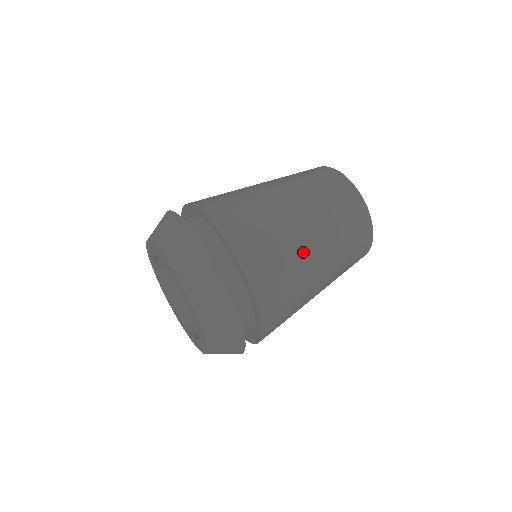
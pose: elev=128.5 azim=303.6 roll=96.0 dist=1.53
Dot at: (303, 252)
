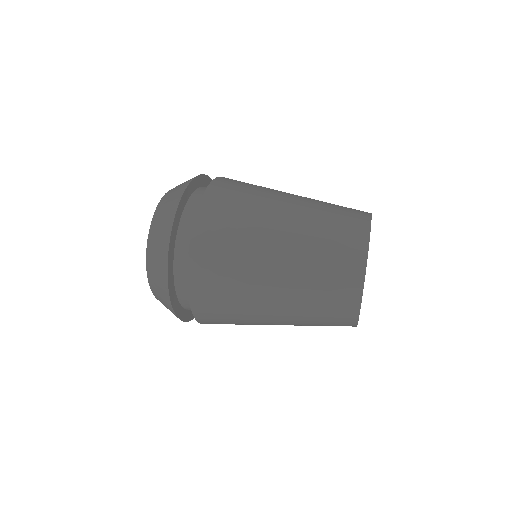
Dot at: (257, 307)
